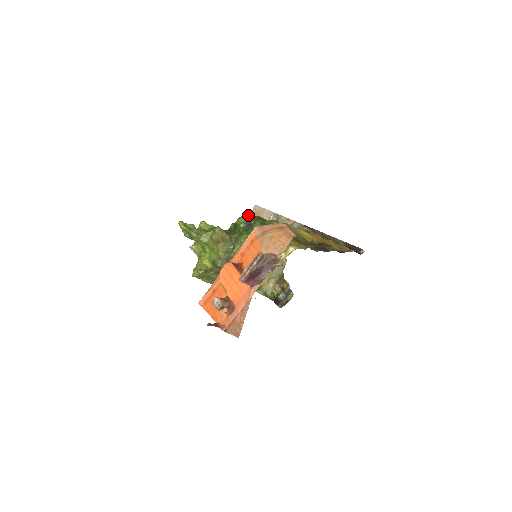
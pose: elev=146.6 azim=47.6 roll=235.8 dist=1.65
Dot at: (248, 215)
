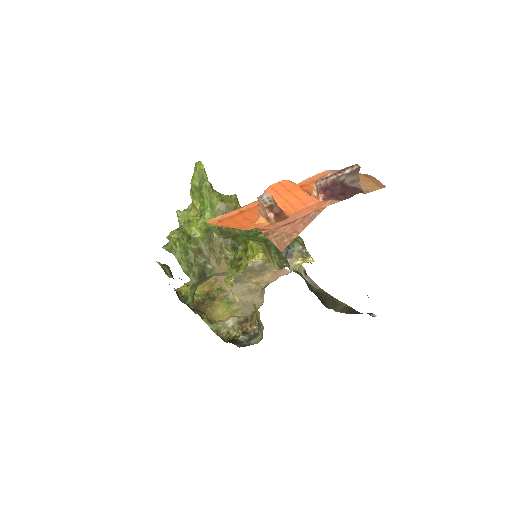
Dot at: occluded
